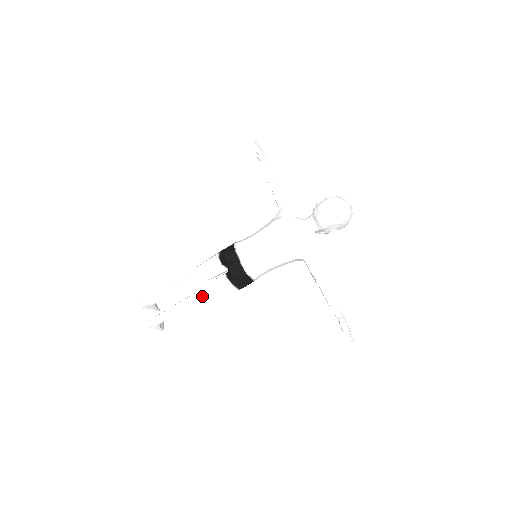
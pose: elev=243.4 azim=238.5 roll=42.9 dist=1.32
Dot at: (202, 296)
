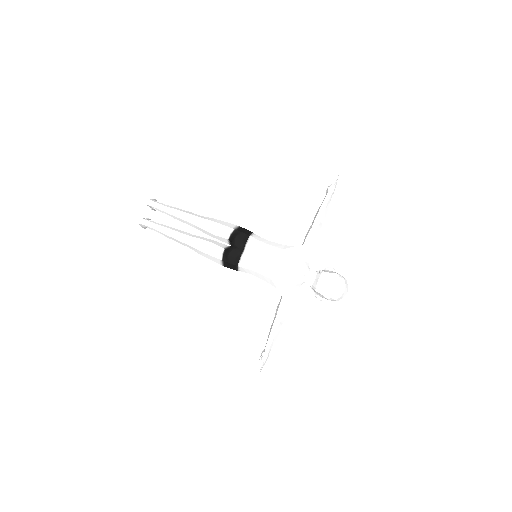
Dot at: (195, 245)
